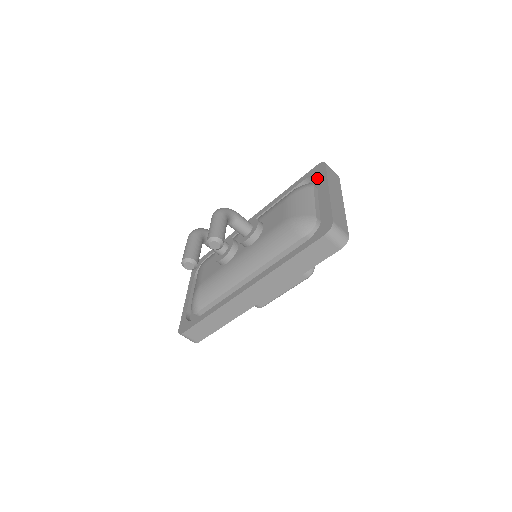
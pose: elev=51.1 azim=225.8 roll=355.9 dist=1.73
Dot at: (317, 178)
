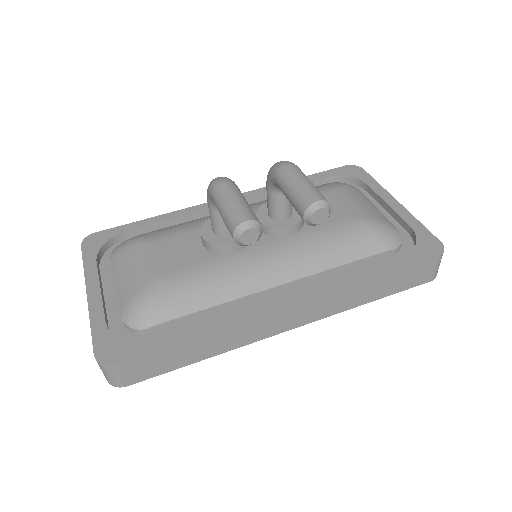
Dot at: (349, 181)
